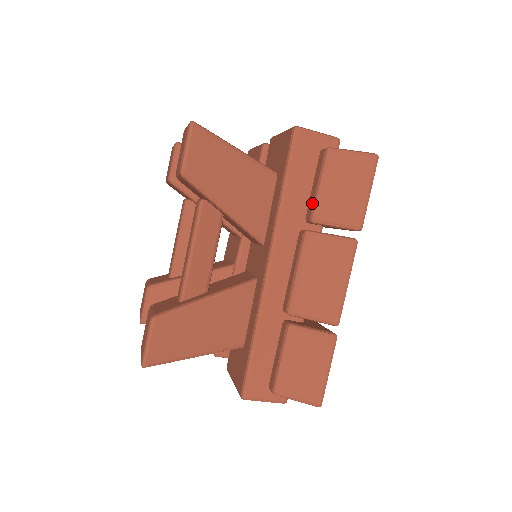
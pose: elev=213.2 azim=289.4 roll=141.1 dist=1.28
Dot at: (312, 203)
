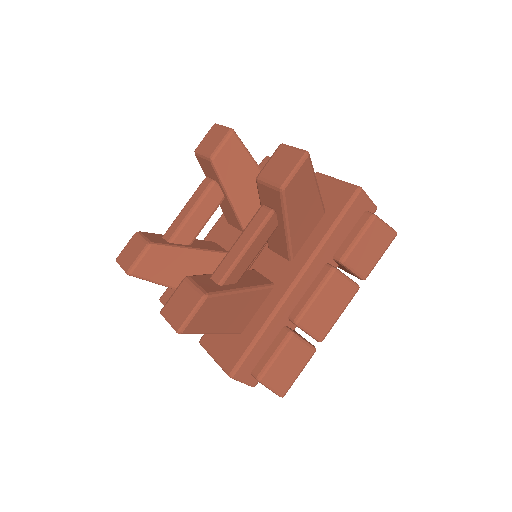
Dot at: (346, 248)
